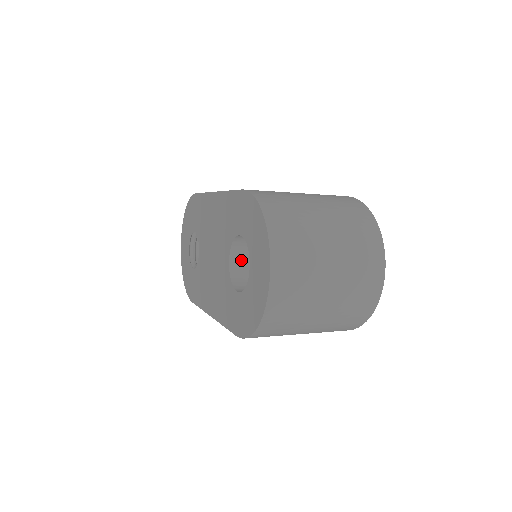
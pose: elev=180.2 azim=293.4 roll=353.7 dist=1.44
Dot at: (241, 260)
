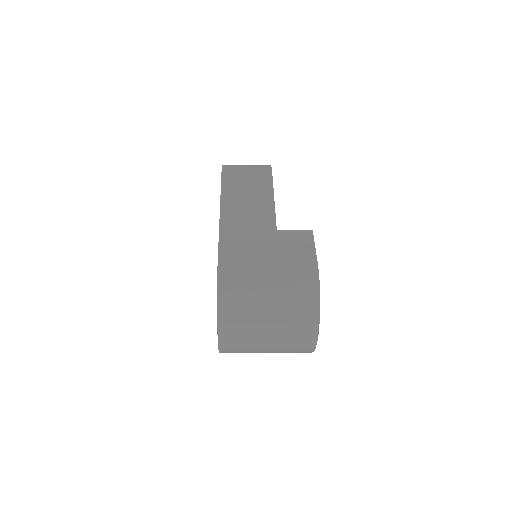
Dot at: occluded
